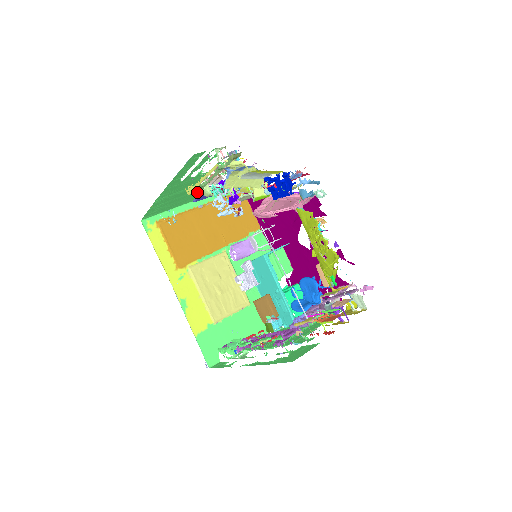
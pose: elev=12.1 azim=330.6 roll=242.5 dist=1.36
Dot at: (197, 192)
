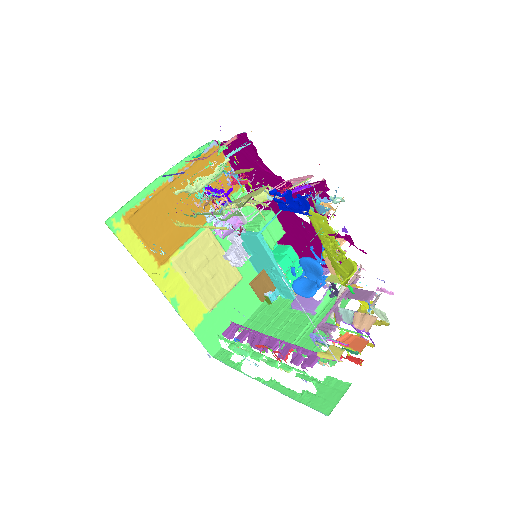
Dot at: occluded
